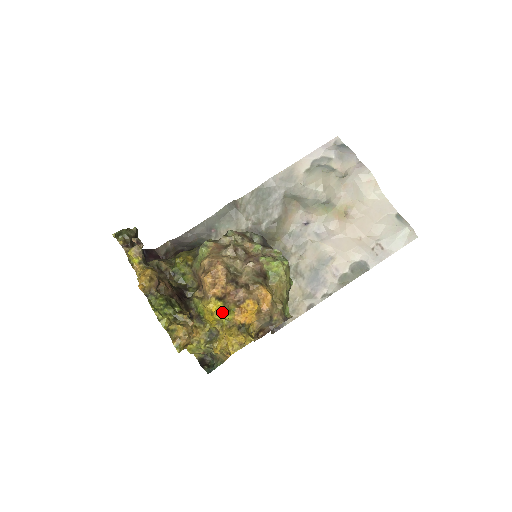
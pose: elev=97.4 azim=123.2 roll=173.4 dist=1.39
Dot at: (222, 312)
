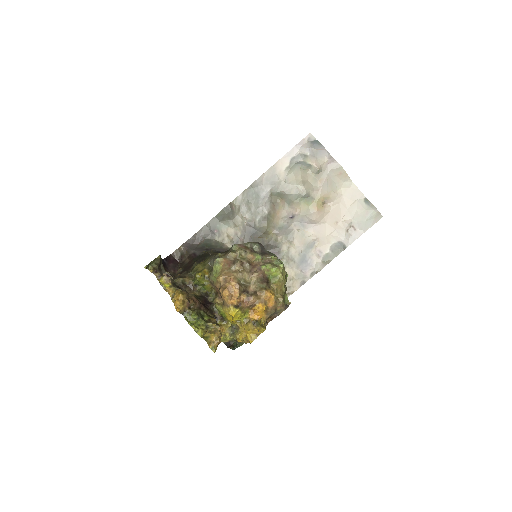
Dot at: (240, 315)
